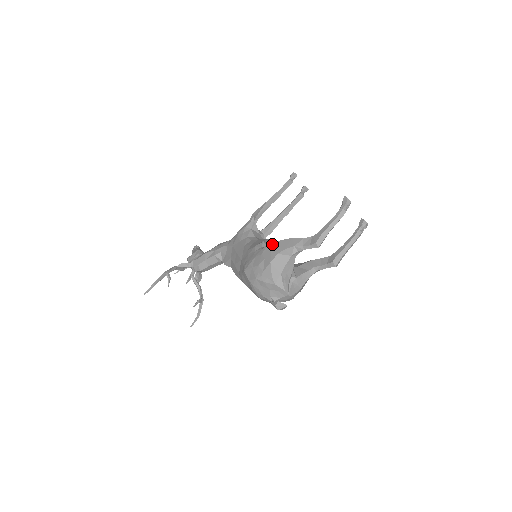
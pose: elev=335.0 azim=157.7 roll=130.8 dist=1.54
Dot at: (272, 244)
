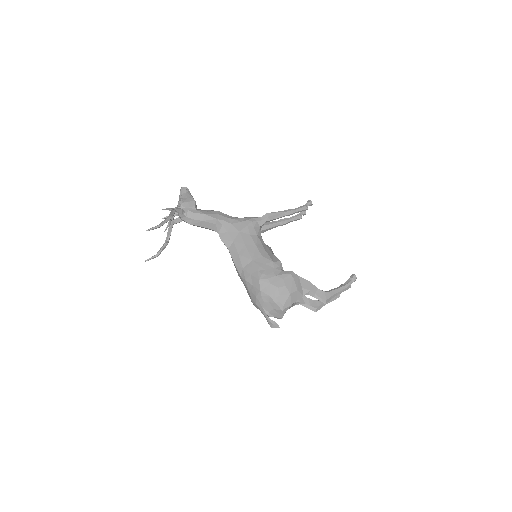
Dot at: (294, 276)
